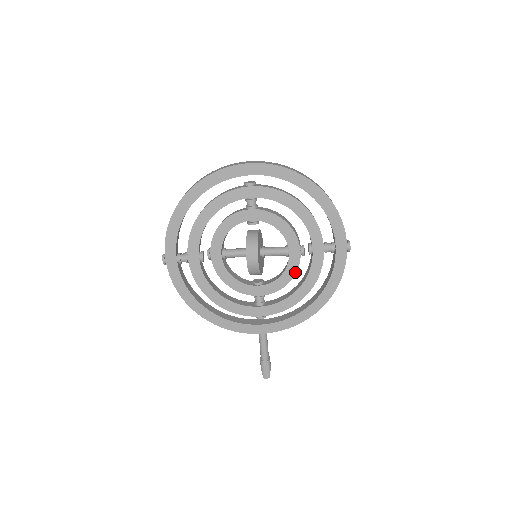
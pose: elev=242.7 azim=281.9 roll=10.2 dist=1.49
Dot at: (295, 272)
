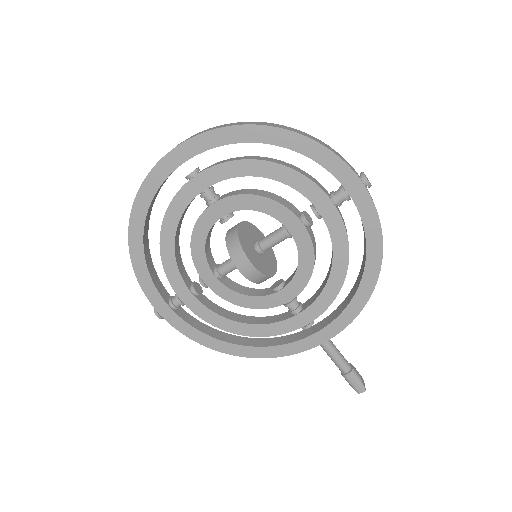
Dot at: (312, 252)
